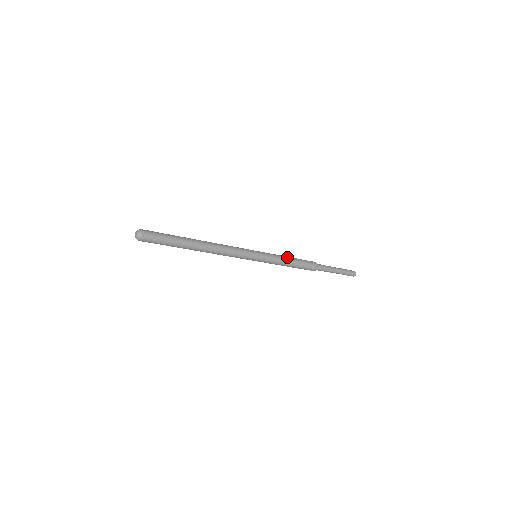
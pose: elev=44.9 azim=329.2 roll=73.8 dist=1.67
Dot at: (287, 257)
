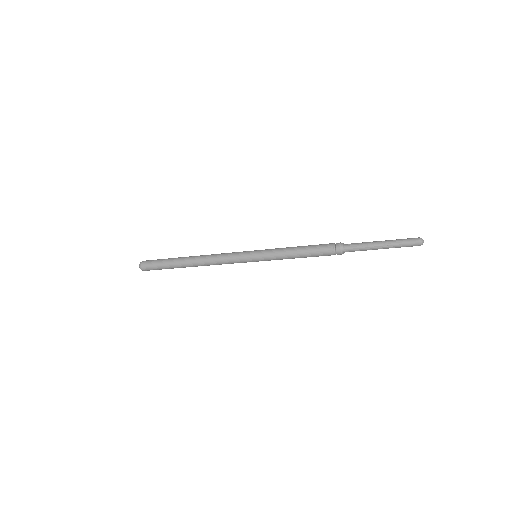
Dot at: (294, 248)
